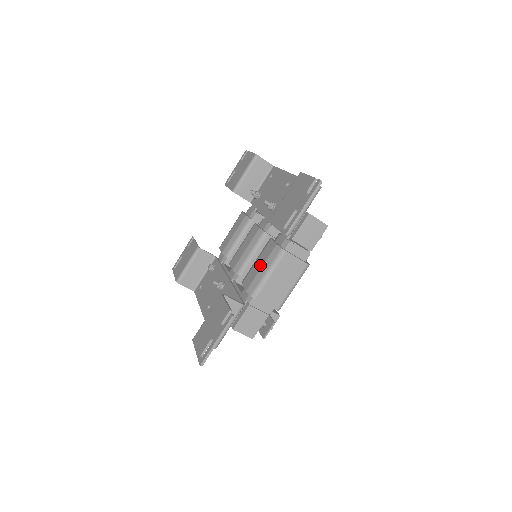
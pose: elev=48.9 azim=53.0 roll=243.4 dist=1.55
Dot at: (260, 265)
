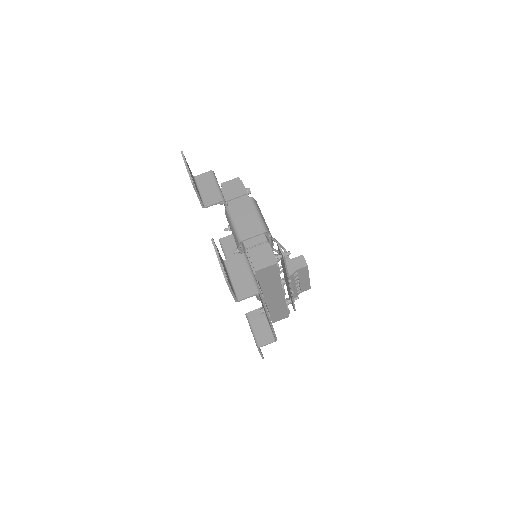
Dot at: occluded
